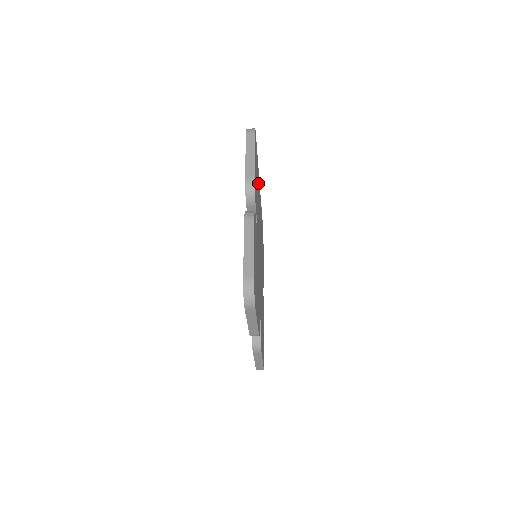
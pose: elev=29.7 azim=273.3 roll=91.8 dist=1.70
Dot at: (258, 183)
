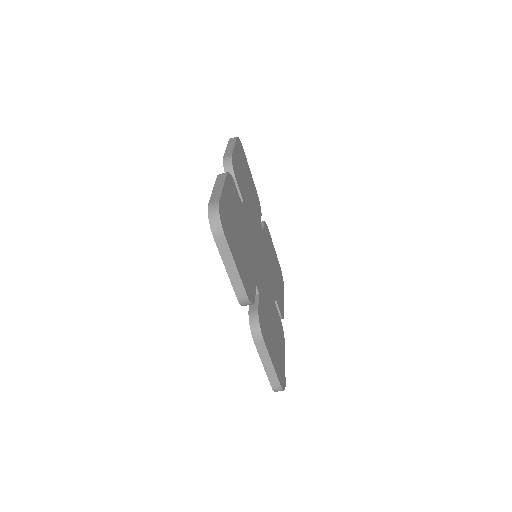
Dot at: (255, 197)
